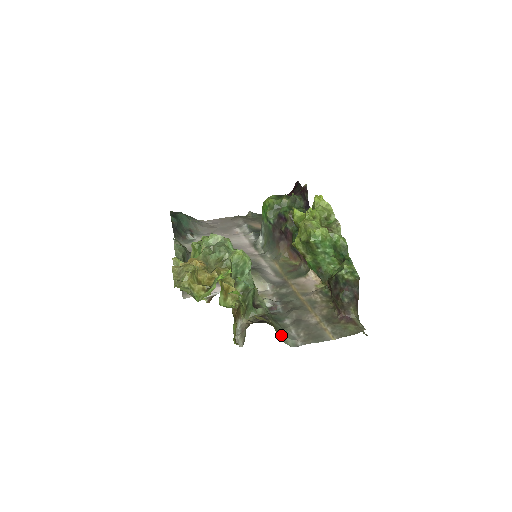
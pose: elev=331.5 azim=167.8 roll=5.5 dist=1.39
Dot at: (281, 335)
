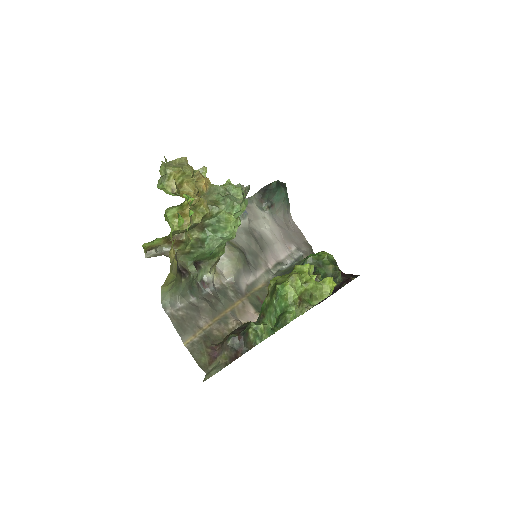
Dot at: (170, 290)
